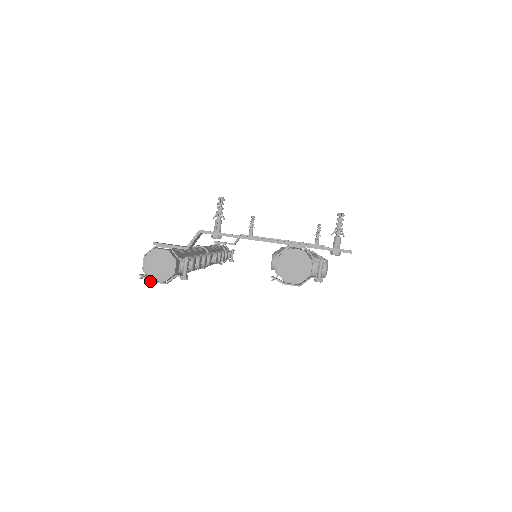
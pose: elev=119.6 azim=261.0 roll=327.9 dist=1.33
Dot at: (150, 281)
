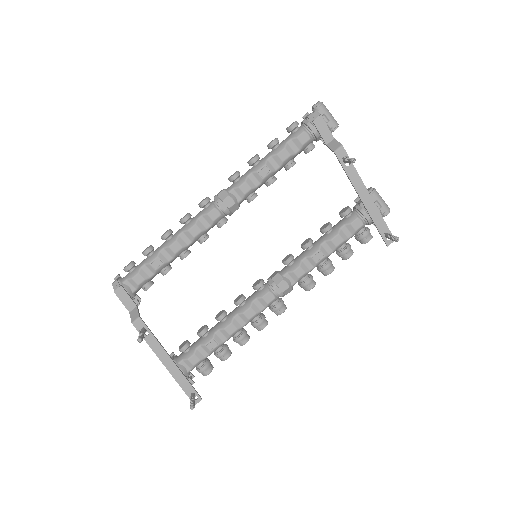
Dot at: occluded
